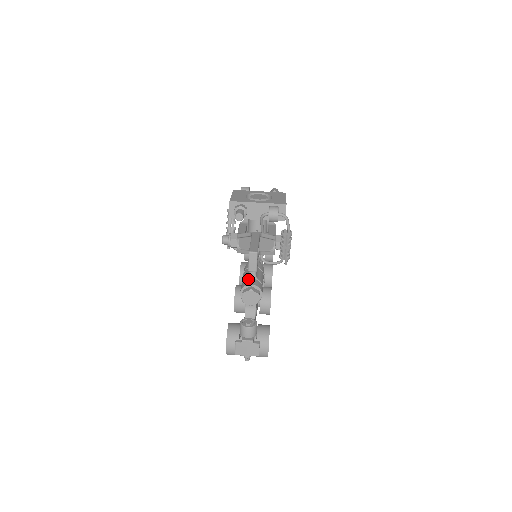
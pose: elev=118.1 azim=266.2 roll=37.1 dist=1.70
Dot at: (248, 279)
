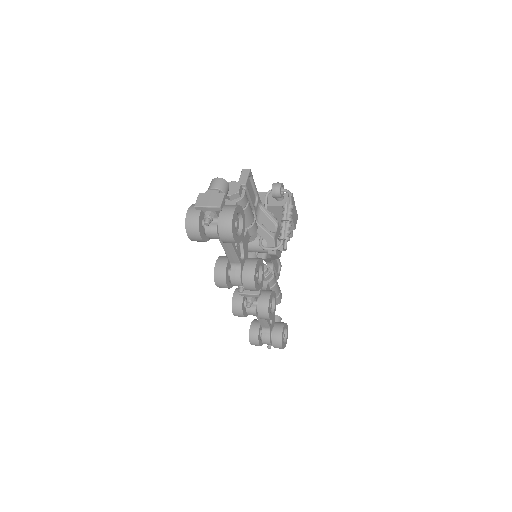
Dot at: occluded
